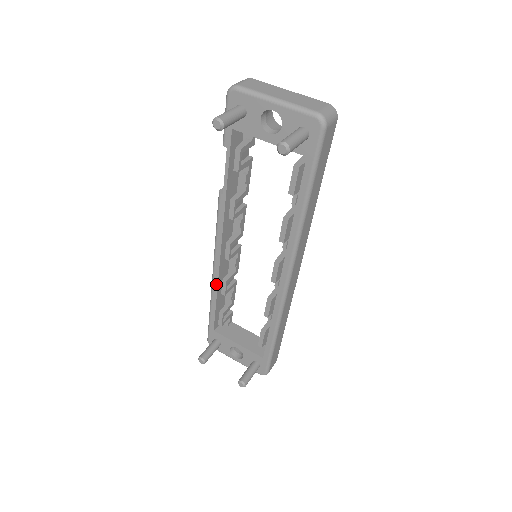
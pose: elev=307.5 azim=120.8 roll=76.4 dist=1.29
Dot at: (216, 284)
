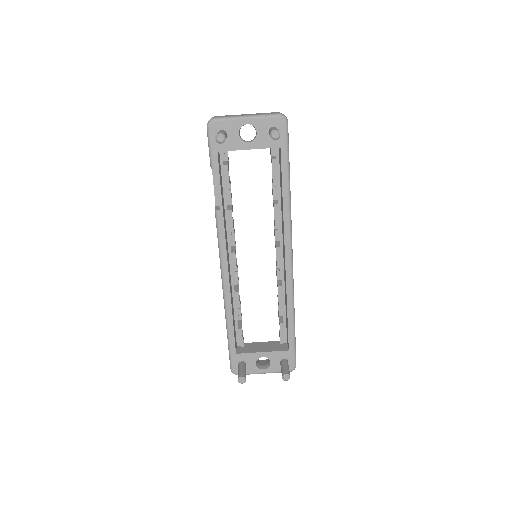
Dot at: (229, 301)
